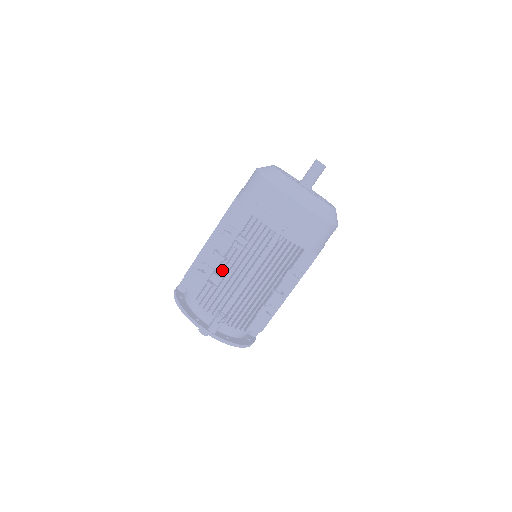
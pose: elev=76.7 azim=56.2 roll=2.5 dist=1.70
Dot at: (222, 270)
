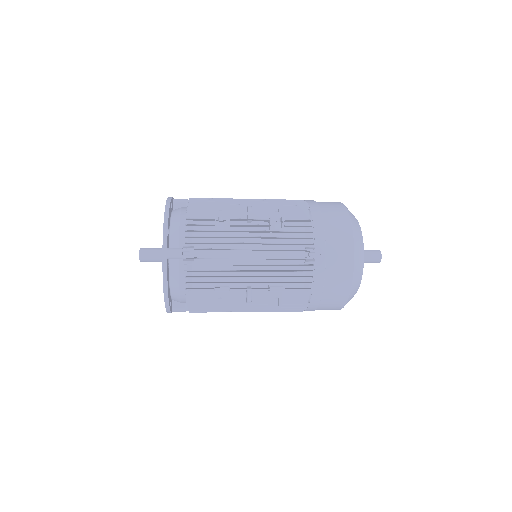
Dot at: (238, 224)
